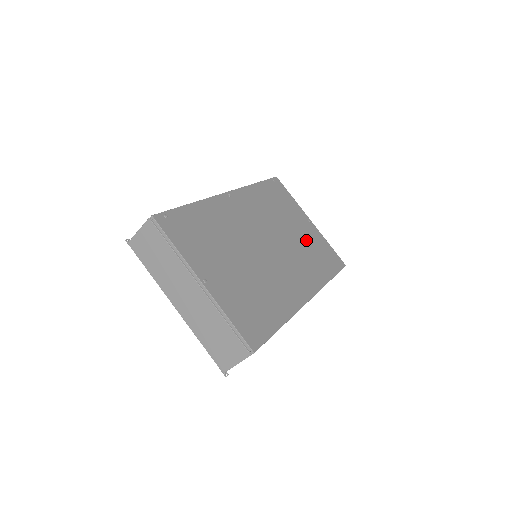
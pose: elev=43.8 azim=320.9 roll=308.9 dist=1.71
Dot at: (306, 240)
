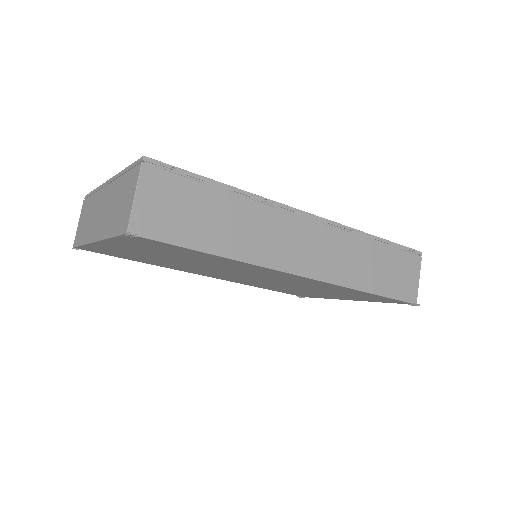
Dot at: occluded
